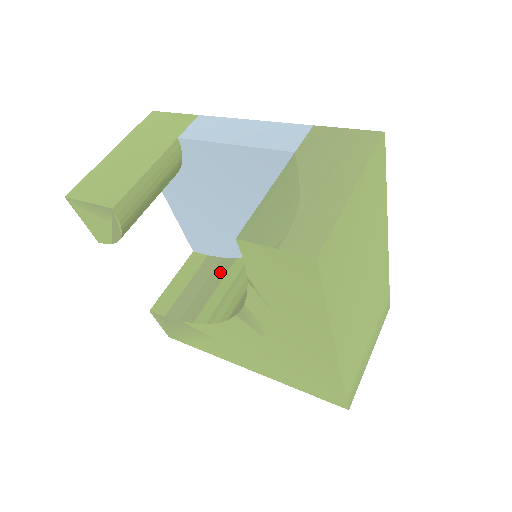
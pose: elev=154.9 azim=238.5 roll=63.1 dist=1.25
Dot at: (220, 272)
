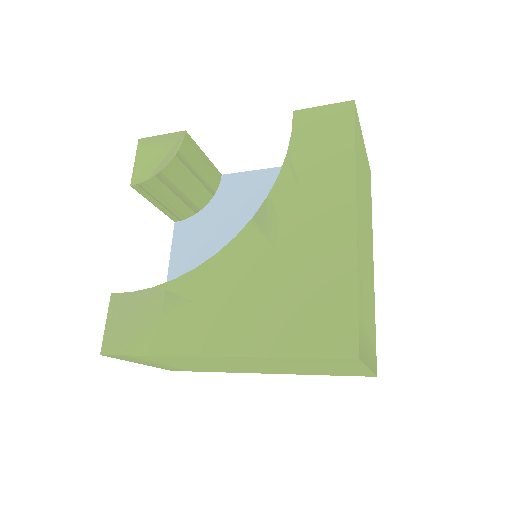
Dot at: occluded
